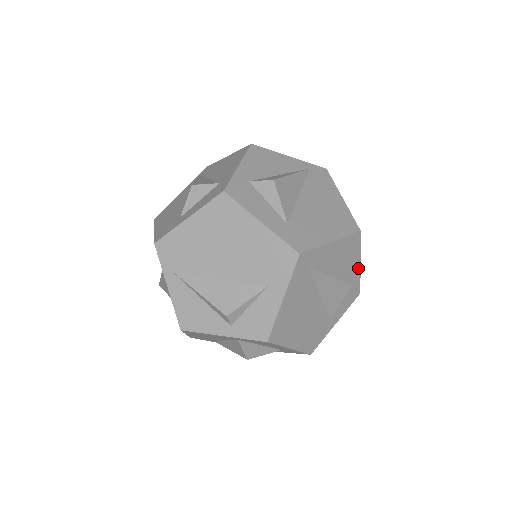
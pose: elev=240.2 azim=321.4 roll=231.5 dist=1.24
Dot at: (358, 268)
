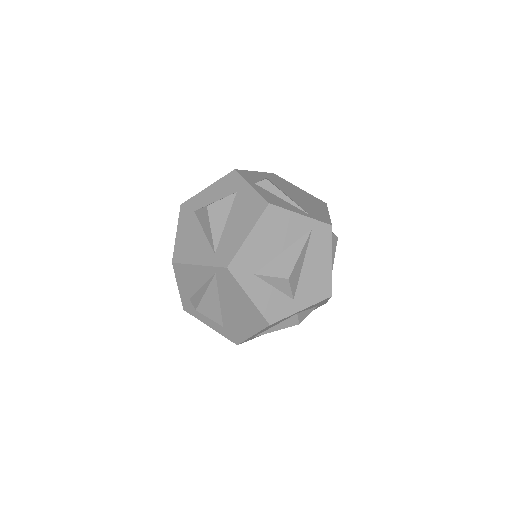
Dot at: occluded
